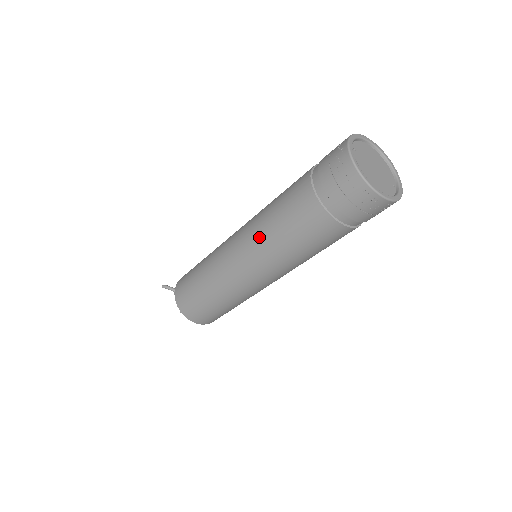
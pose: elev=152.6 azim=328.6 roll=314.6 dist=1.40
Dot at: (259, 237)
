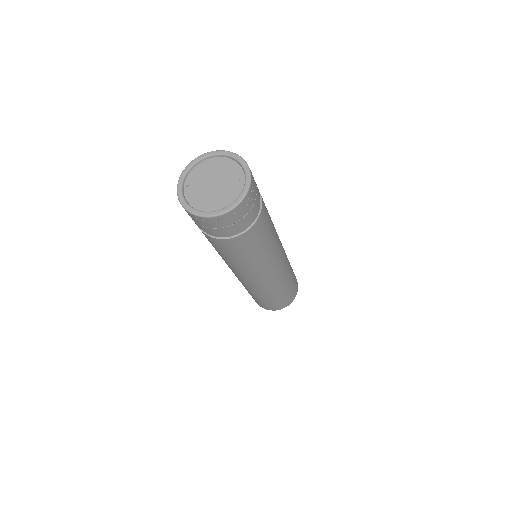
Dot at: occluded
